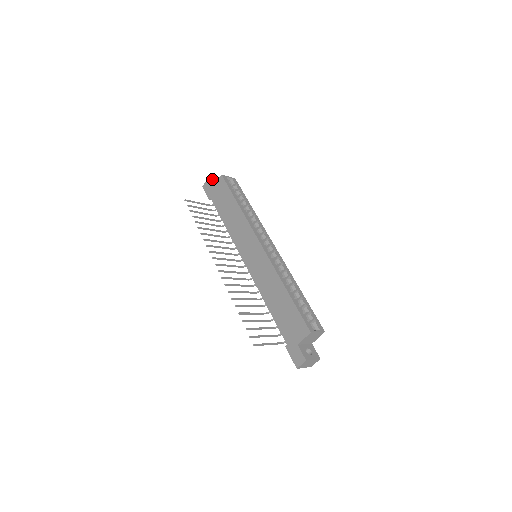
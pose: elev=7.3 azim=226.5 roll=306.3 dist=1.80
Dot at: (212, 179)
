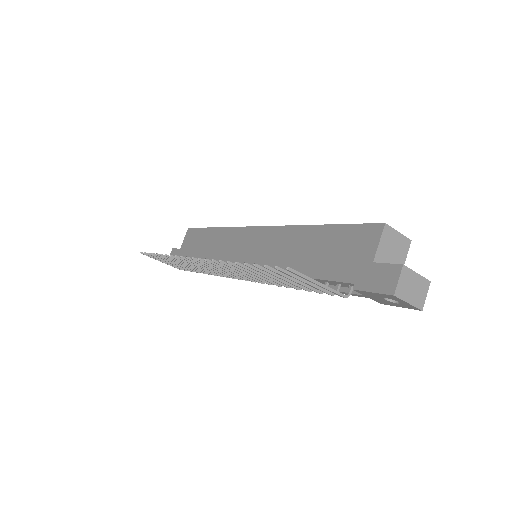
Dot at: occluded
